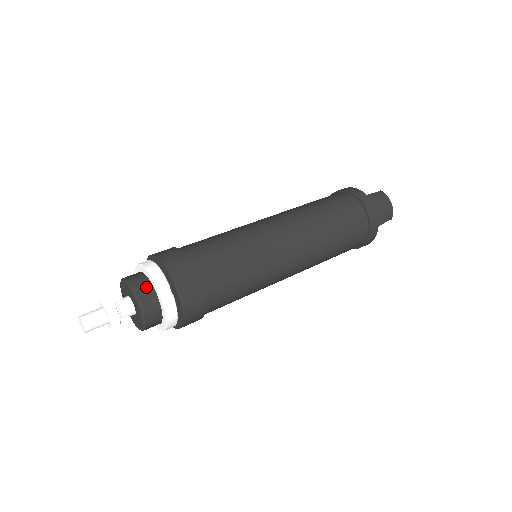
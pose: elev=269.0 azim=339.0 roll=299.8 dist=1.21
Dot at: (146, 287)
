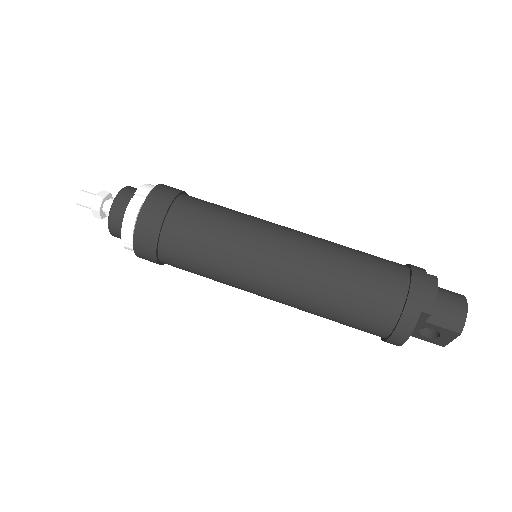
Dot at: (134, 192)
